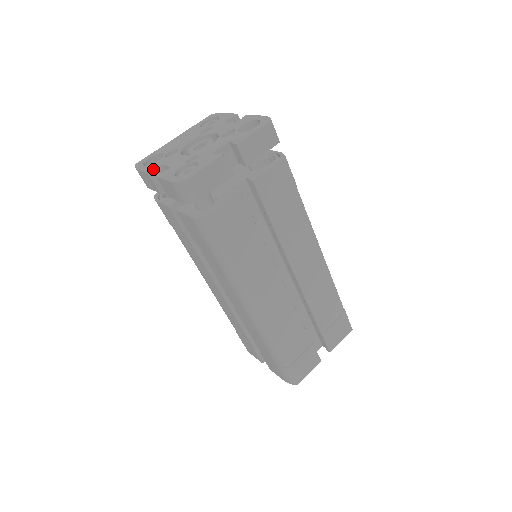
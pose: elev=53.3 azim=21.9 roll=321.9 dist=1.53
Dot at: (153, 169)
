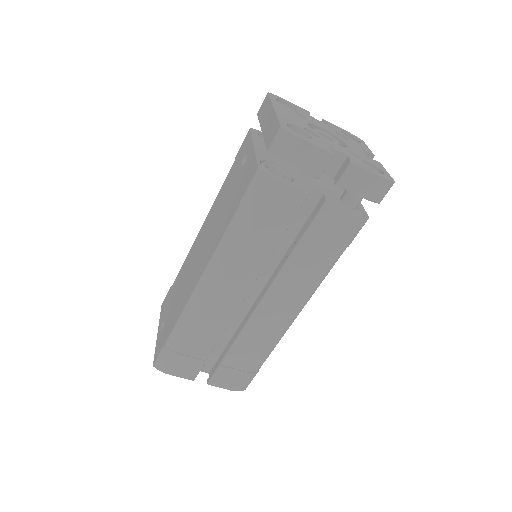
Dot at: (329, 149)
